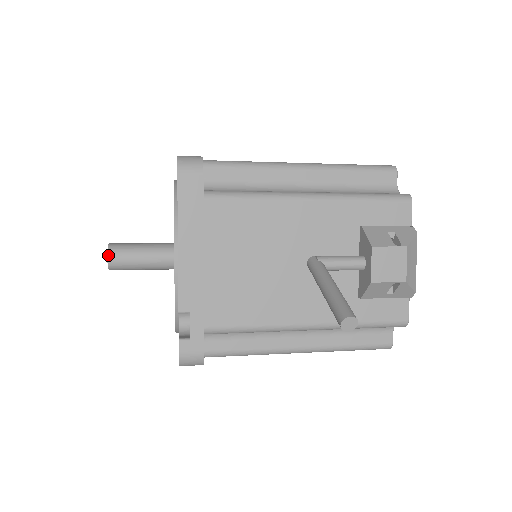
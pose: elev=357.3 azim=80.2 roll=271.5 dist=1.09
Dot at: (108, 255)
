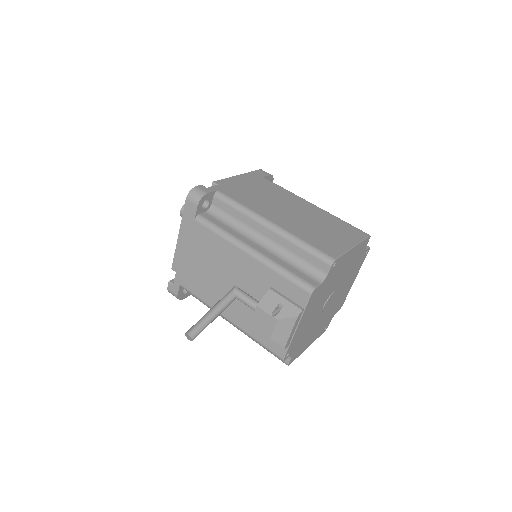
Dot at: (181, 210)
